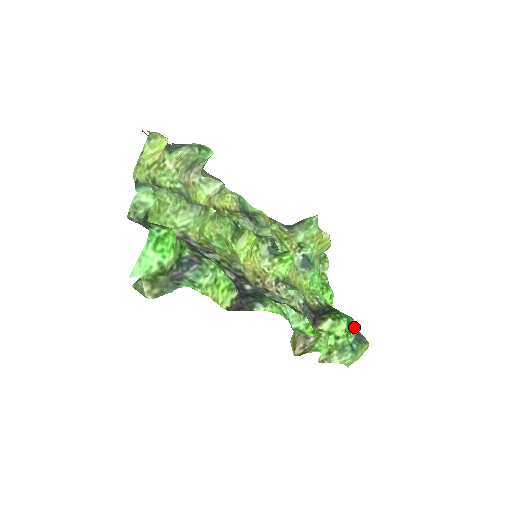
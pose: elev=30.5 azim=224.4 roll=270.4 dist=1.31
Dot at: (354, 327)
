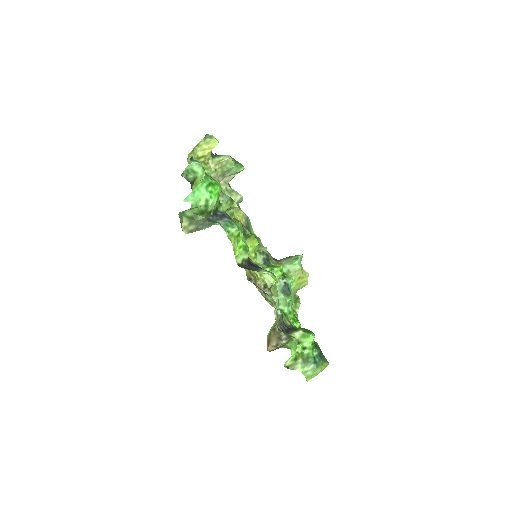
Dot at: (318, 347)
